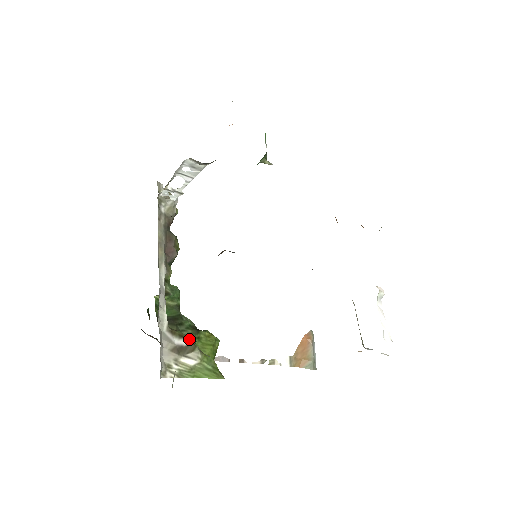
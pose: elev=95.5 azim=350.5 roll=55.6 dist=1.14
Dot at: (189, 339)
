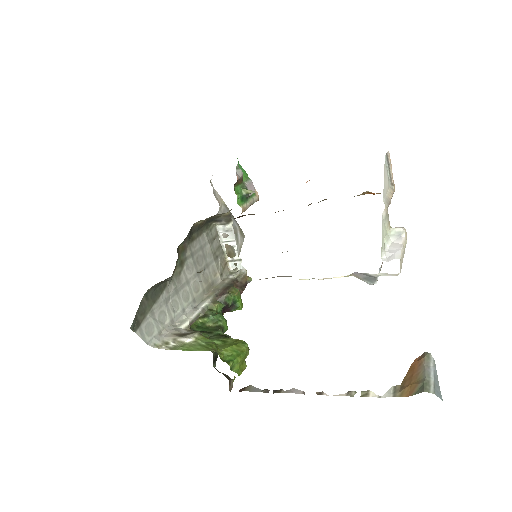
Dot at: (201, 333)
